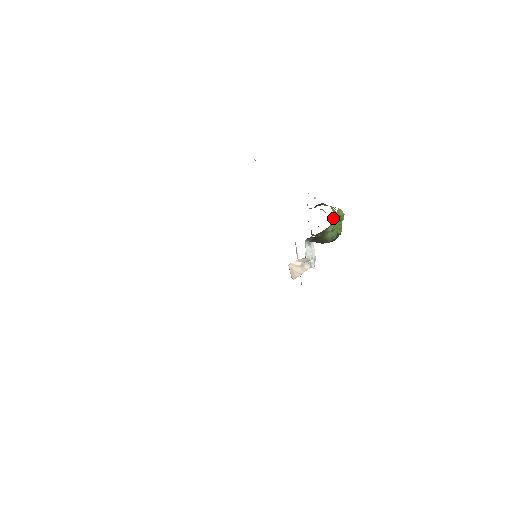
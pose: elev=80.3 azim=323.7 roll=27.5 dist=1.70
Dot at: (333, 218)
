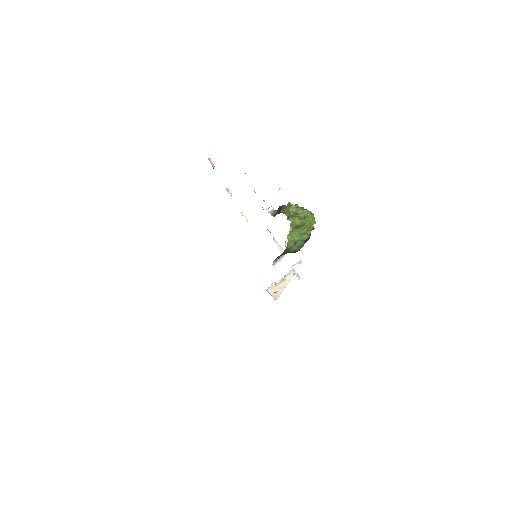
Dot at: (289, 234)
